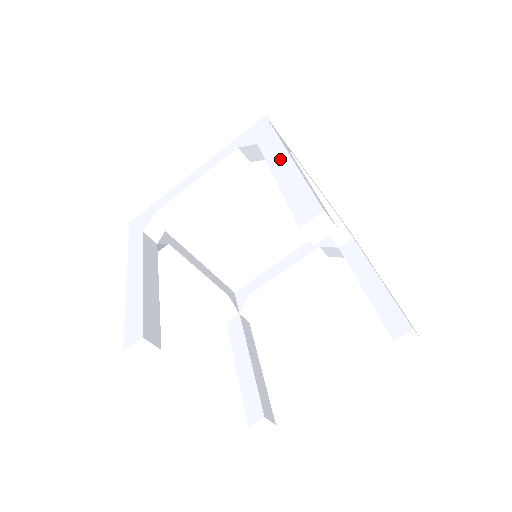
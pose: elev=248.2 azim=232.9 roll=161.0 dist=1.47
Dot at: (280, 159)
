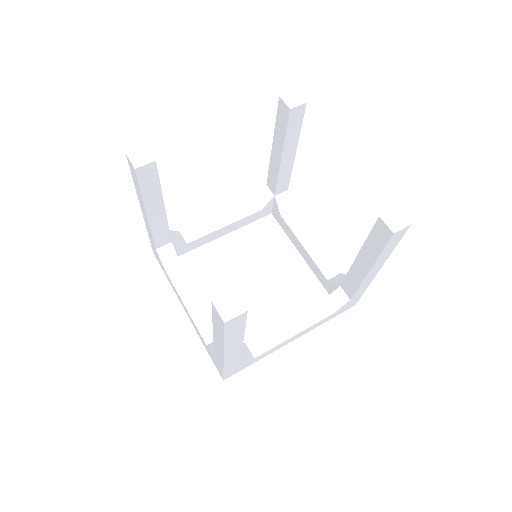
Dot at: occluded
